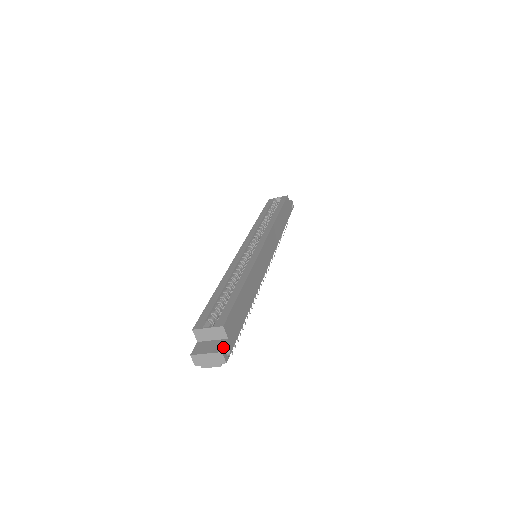
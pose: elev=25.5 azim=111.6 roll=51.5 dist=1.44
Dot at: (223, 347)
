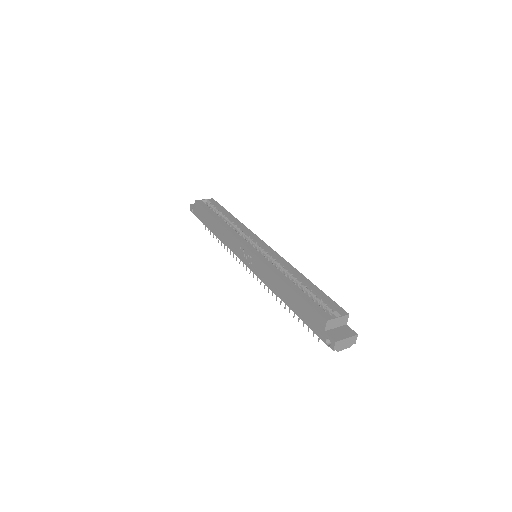
Dot at: (354, 331)
